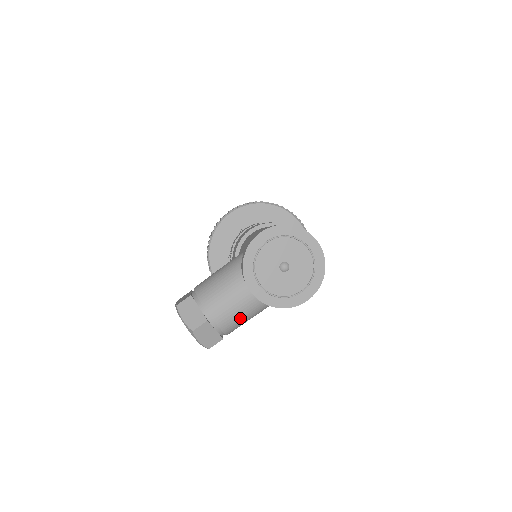
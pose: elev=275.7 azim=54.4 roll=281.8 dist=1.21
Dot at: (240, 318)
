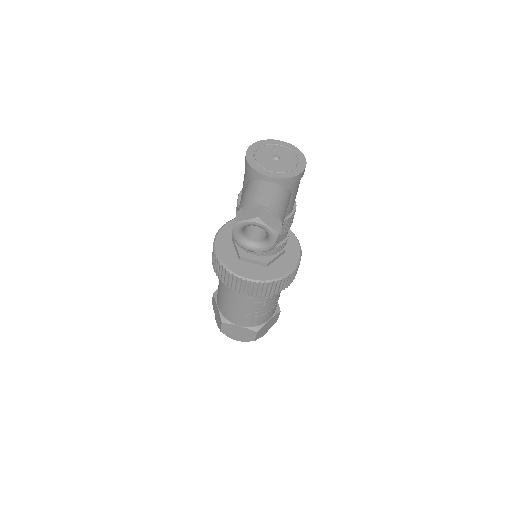
Dot at: (279, 202)
